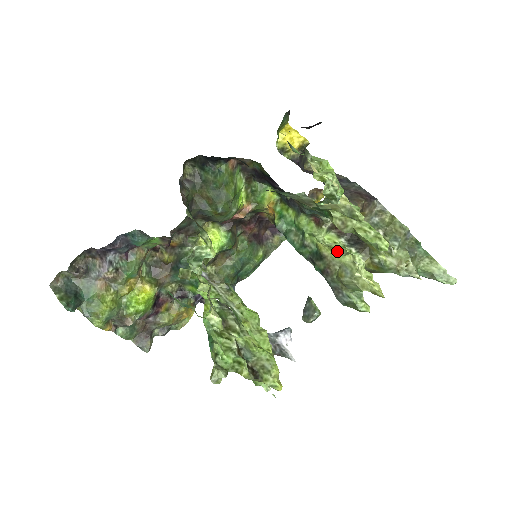
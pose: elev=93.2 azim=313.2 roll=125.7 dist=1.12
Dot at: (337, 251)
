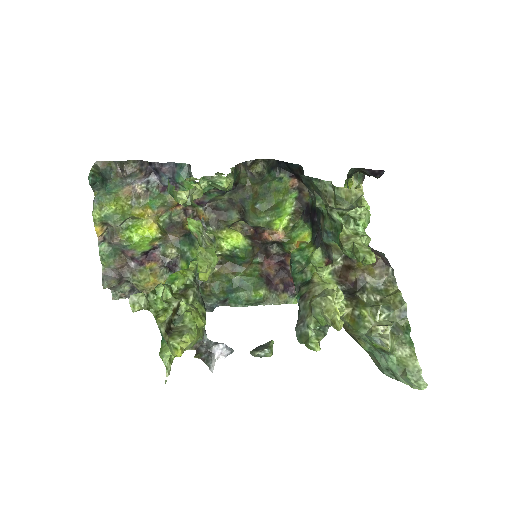
Dot at: occluded
